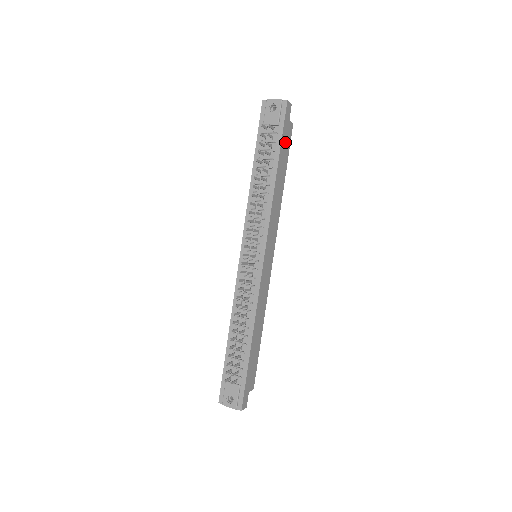
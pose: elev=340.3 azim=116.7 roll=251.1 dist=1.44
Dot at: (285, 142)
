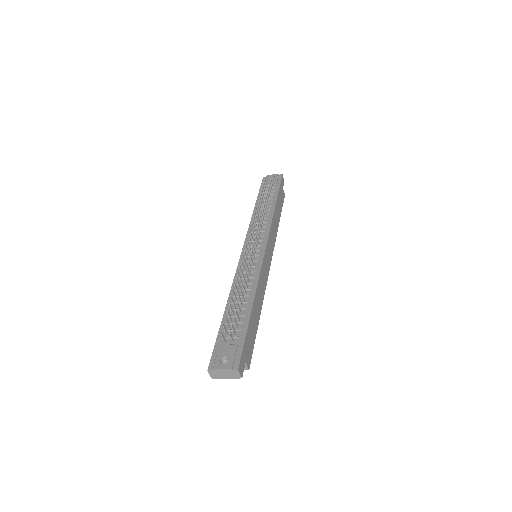
Dot at: (280, 196)
